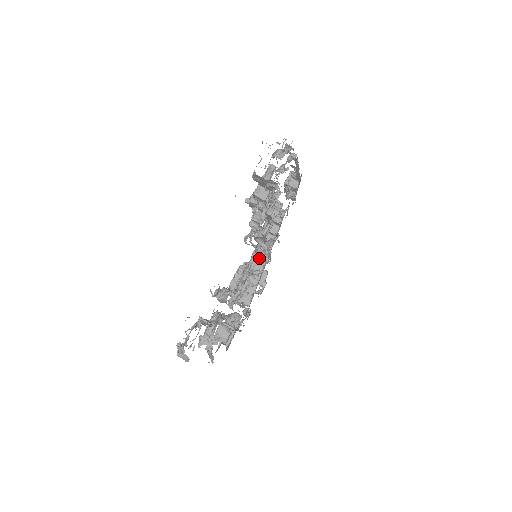
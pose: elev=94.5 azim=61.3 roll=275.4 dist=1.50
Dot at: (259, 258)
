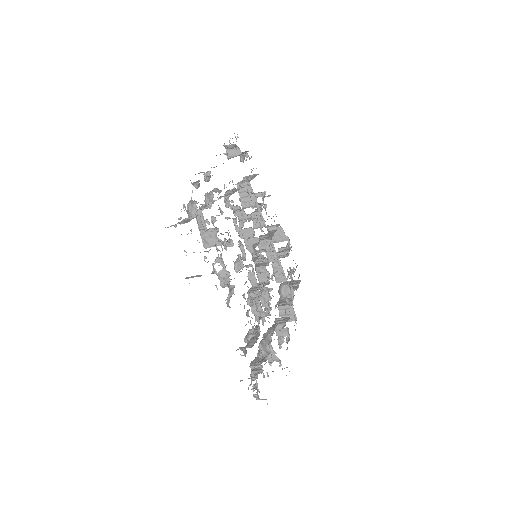
Dot at: (258, 267)
